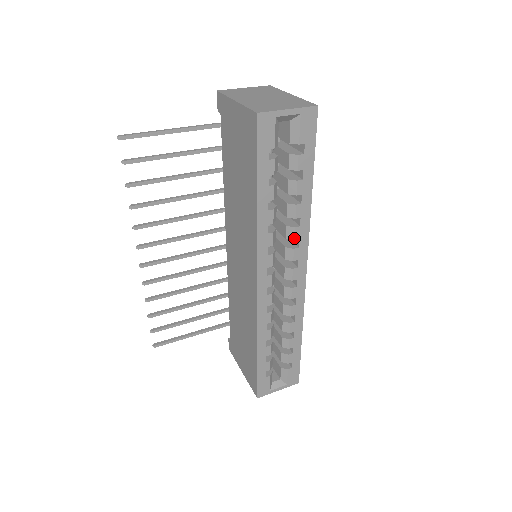
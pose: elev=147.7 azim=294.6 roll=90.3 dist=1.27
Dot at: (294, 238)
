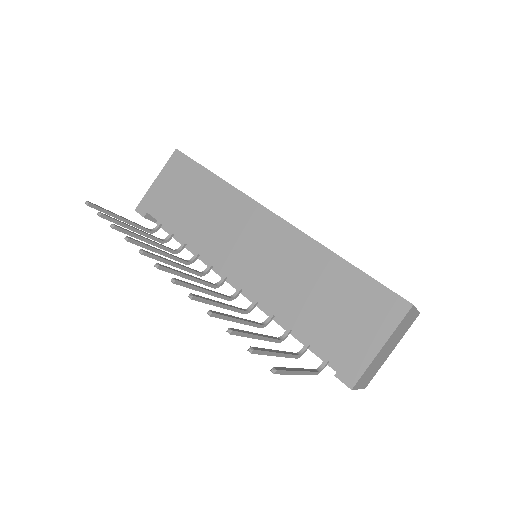
Dot at: occluded
